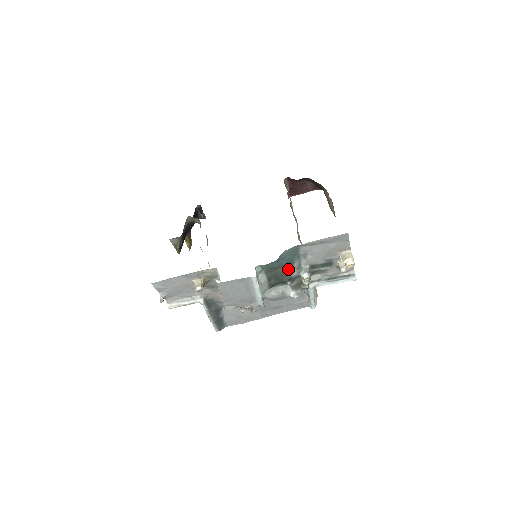
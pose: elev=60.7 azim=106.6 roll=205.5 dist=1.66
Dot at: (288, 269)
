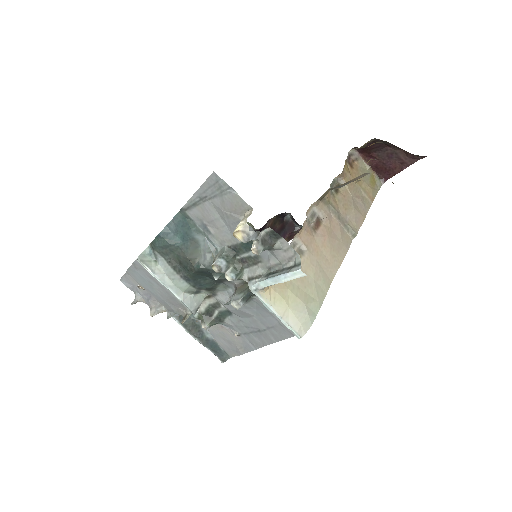
Dot at: (192, 252)
